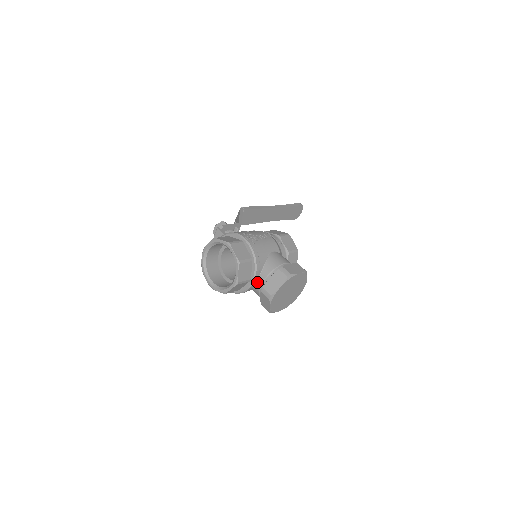
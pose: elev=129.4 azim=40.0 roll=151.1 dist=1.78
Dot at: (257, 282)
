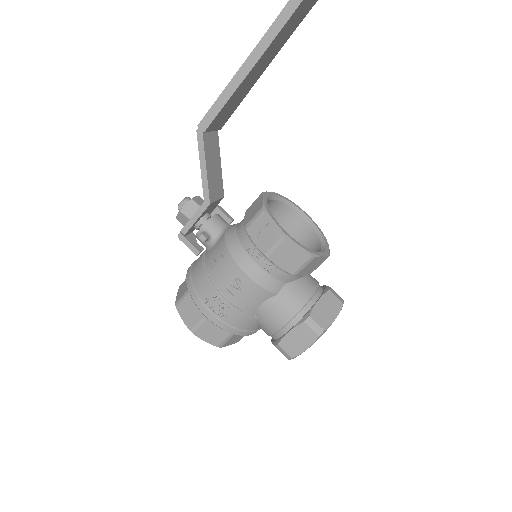
Dot at: occluded
